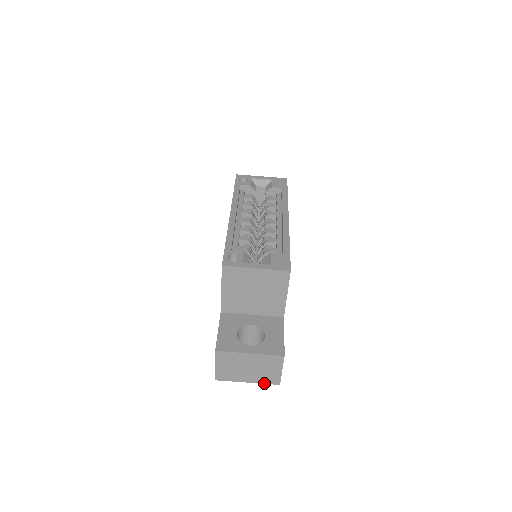
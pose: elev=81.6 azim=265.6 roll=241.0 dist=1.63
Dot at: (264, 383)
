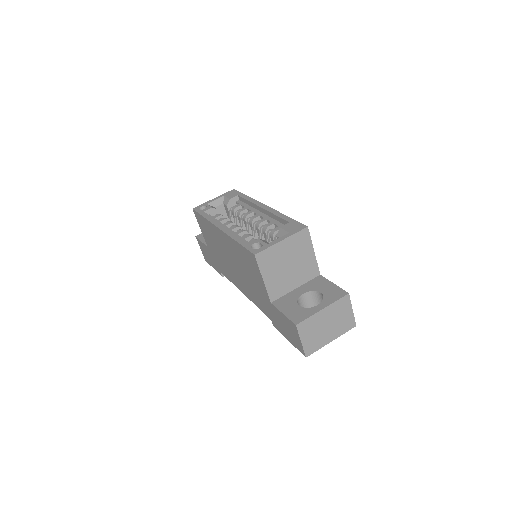
Dot at: (344, 333)
